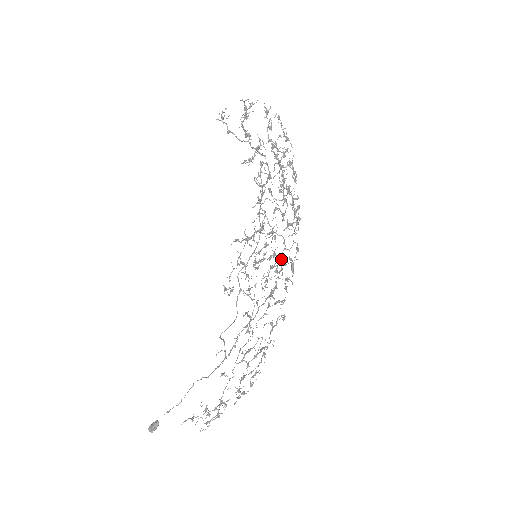
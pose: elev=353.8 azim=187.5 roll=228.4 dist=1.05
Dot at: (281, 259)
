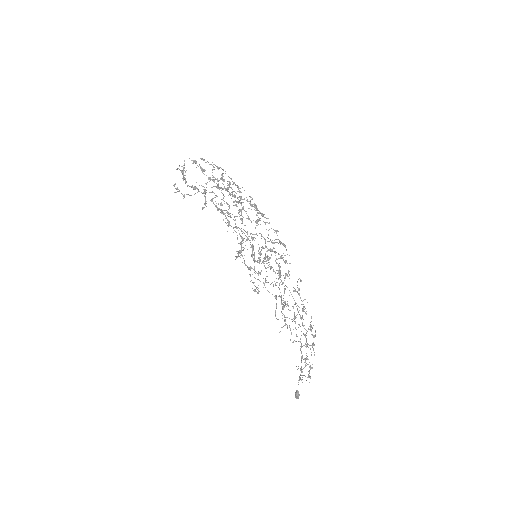
Dot at: (267, 248)
